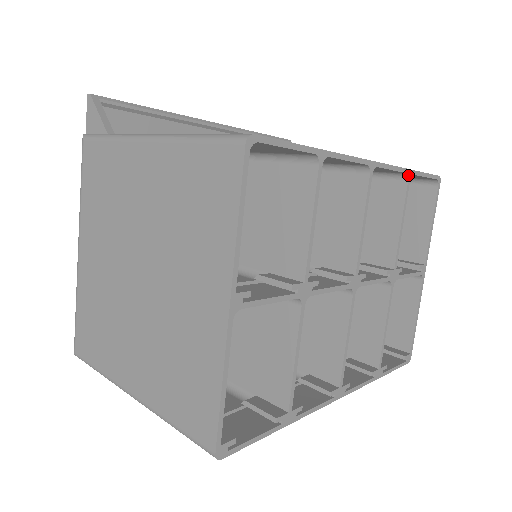
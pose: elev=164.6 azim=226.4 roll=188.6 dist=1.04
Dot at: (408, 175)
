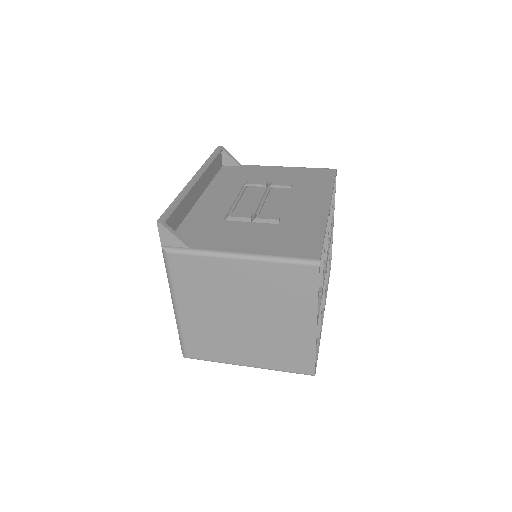
Dot at: occluded
